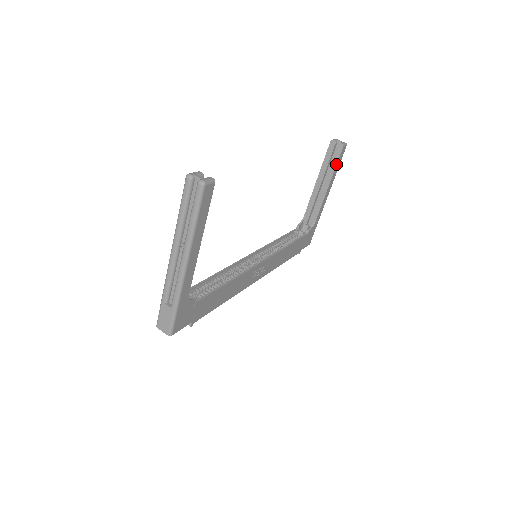
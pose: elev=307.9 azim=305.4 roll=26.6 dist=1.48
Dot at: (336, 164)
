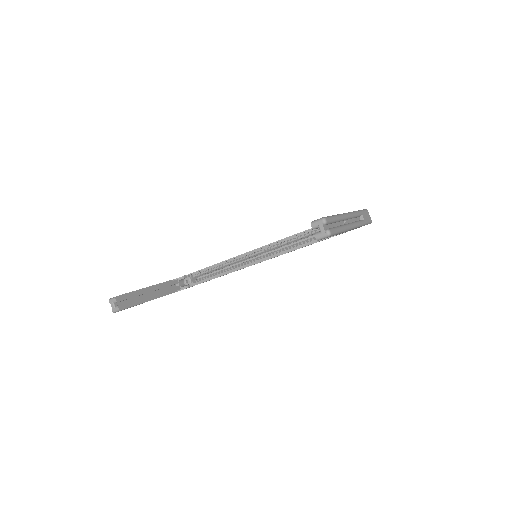
Dot at: occluded
